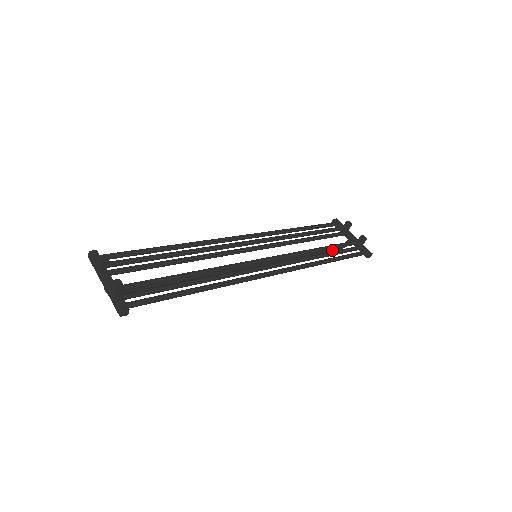
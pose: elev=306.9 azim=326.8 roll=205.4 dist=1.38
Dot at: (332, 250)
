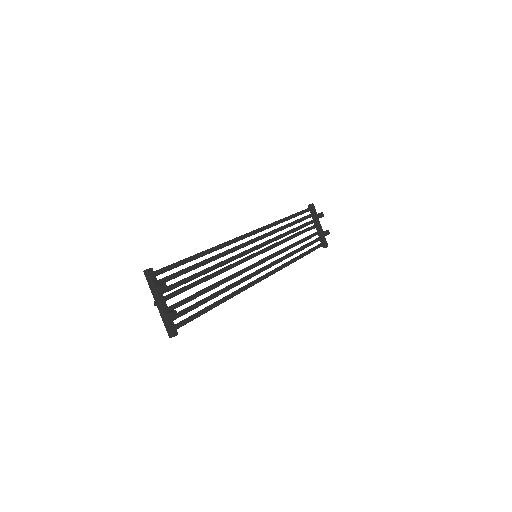
Dot at: occluded
